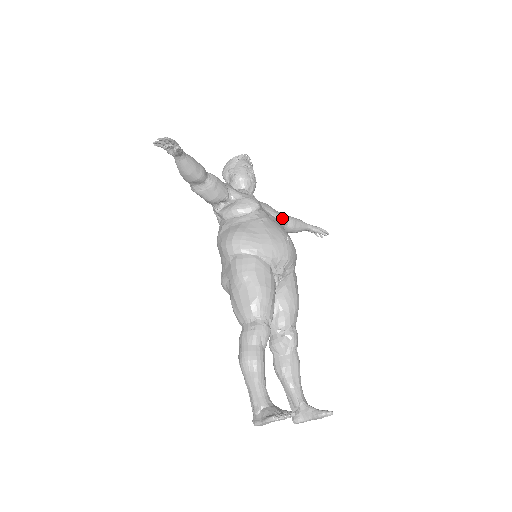
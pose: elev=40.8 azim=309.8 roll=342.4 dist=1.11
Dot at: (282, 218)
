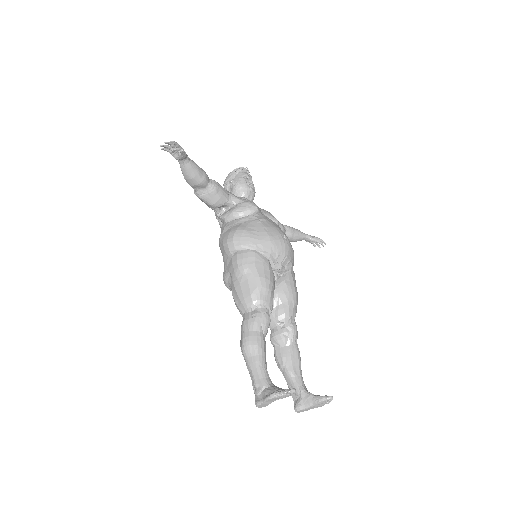
Dot at: (280, 226)
